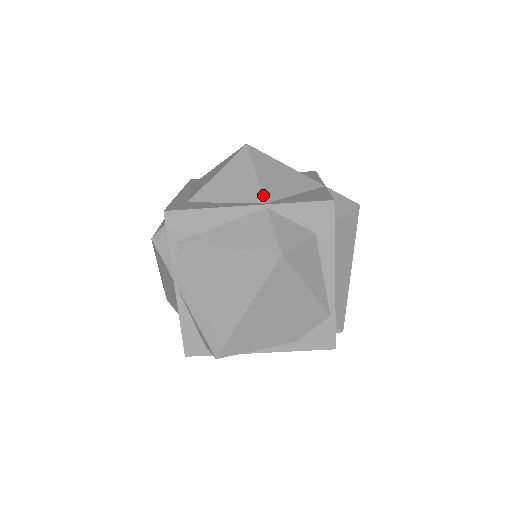
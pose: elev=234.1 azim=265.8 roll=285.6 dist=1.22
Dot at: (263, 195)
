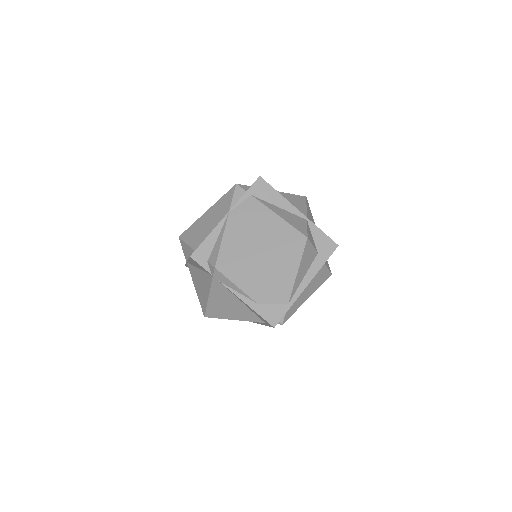
Dot at: (307, 215)
